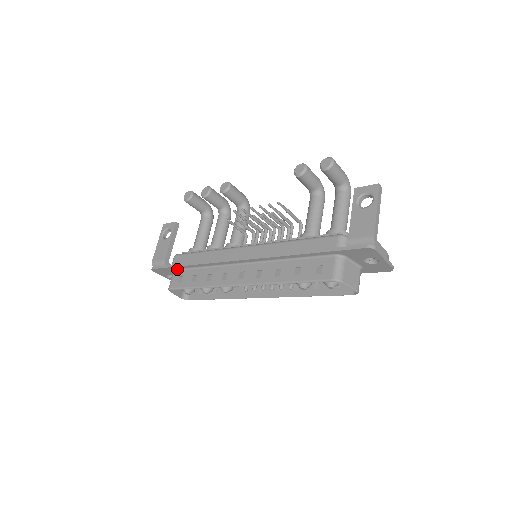
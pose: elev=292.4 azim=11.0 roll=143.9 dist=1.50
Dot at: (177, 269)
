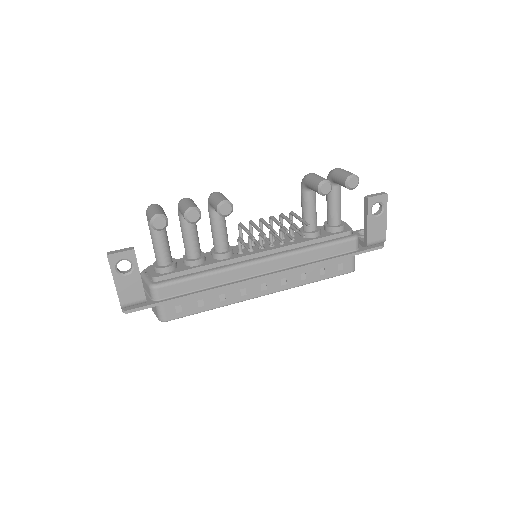
Dot at: occluded
